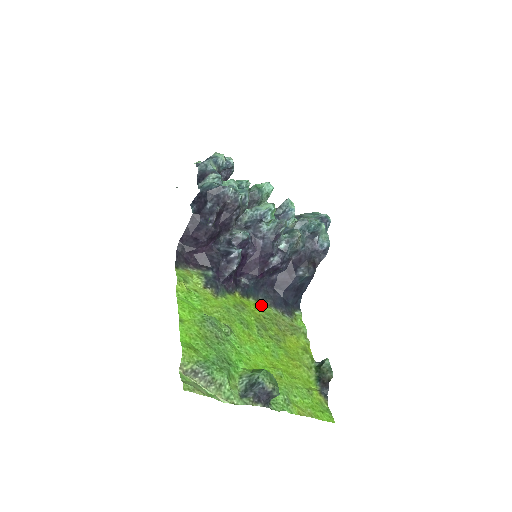
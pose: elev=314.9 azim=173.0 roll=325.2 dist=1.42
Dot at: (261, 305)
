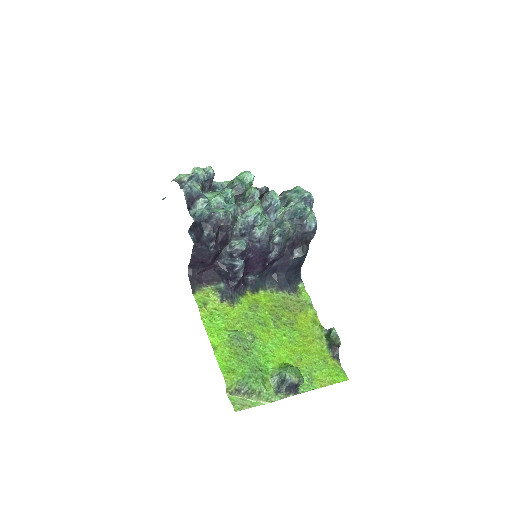
Dot at: (270, 294)
